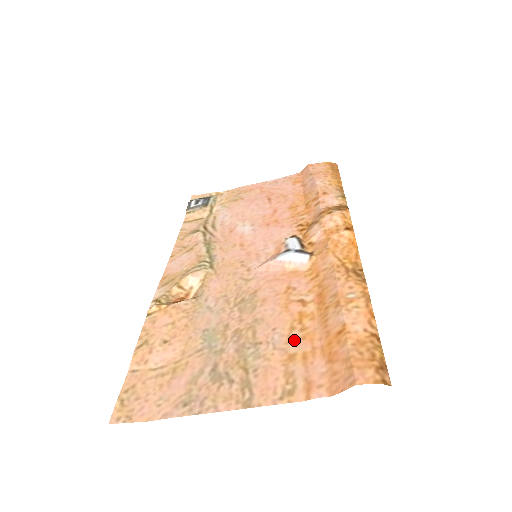
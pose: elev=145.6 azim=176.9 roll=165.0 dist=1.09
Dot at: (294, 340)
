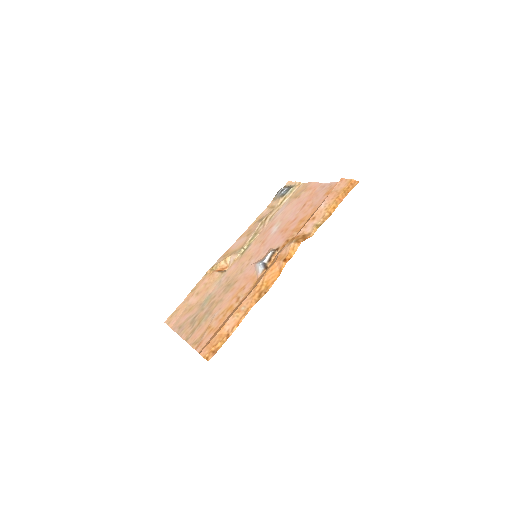
Dot at: (217, 319)
